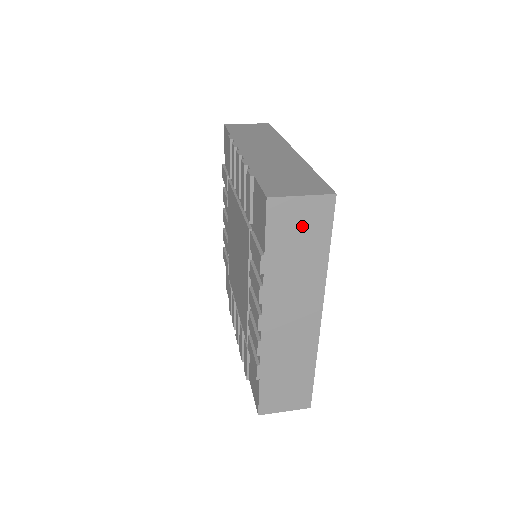
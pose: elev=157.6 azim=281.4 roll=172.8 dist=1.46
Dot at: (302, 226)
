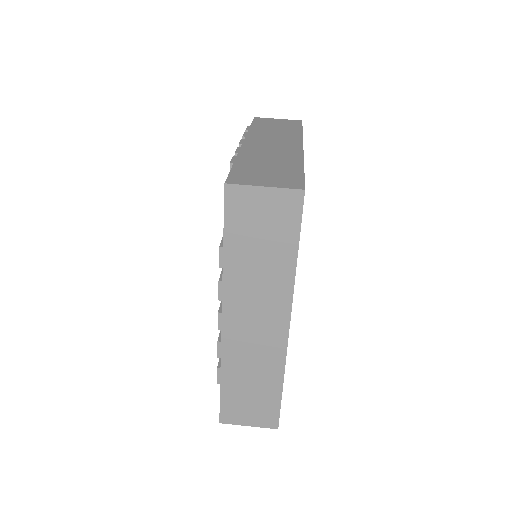
Dot at: occluded
